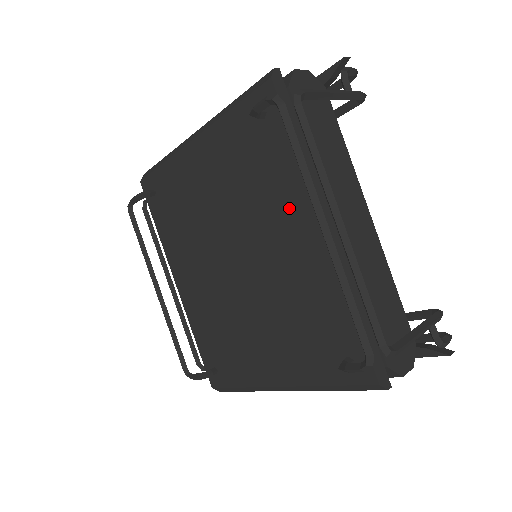
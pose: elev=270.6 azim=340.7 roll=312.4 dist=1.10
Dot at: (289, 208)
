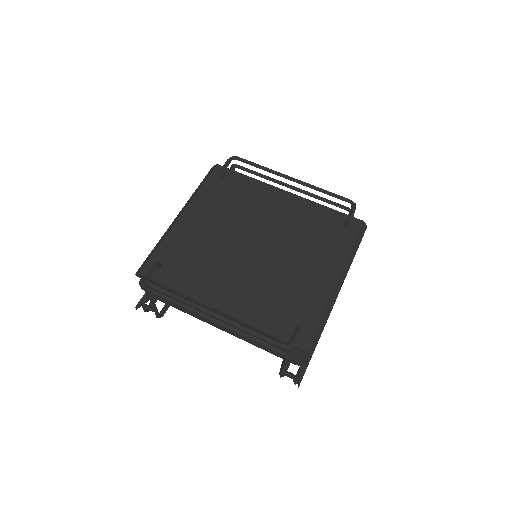
Dot at: (265, 197)
